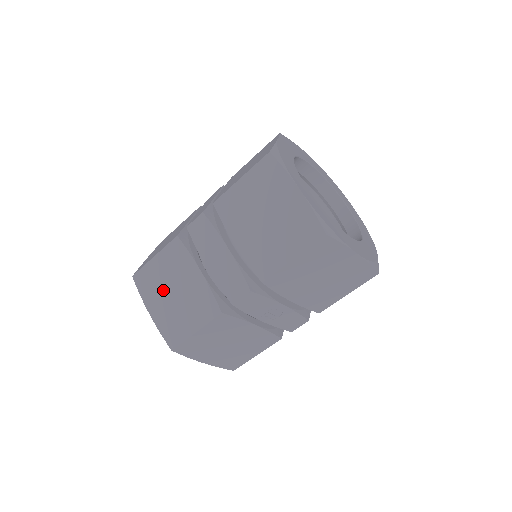
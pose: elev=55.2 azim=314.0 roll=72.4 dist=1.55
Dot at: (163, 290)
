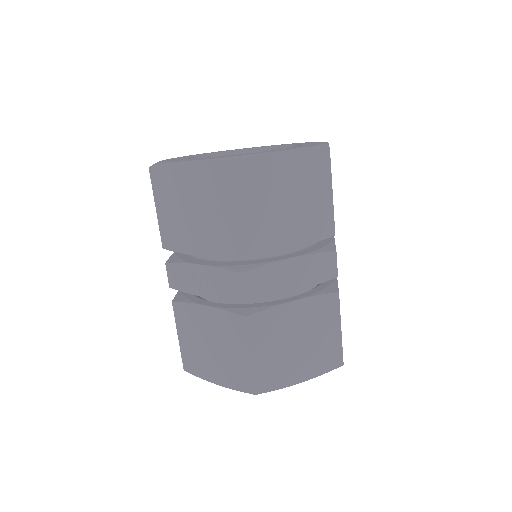
Dot at: occluded
